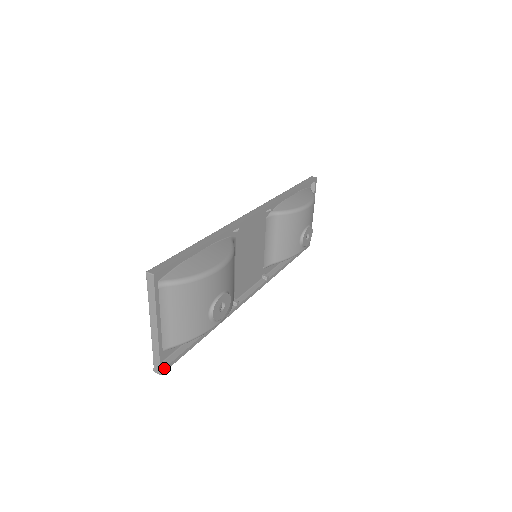
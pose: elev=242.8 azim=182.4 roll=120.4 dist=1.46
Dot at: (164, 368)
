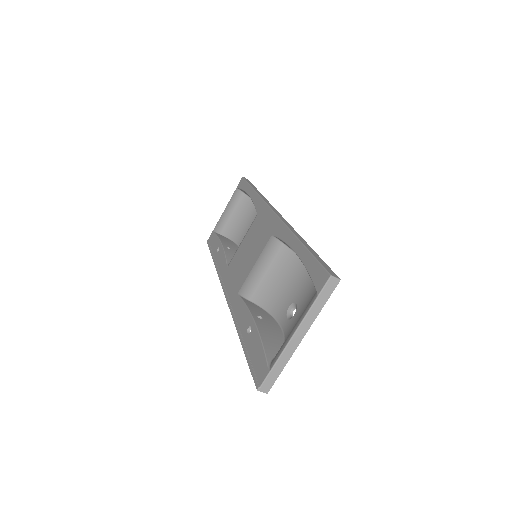
Dot at: (268, 385)
